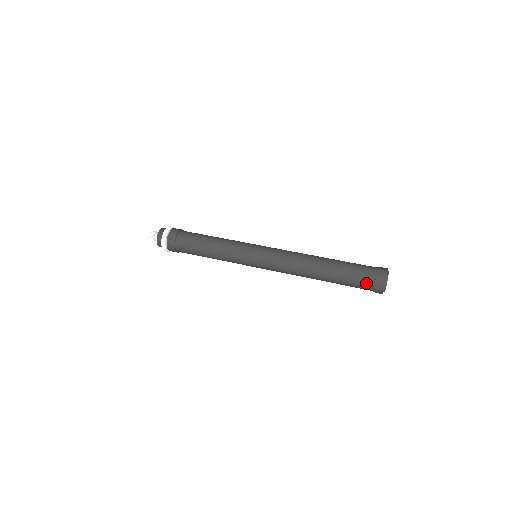
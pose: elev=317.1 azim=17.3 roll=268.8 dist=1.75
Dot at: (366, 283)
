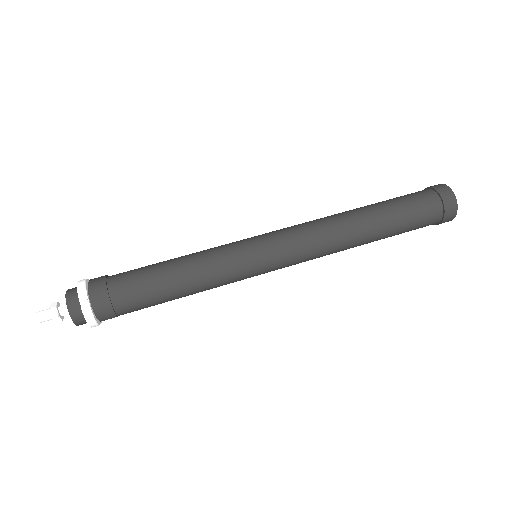
Dot at: (429, 200)
